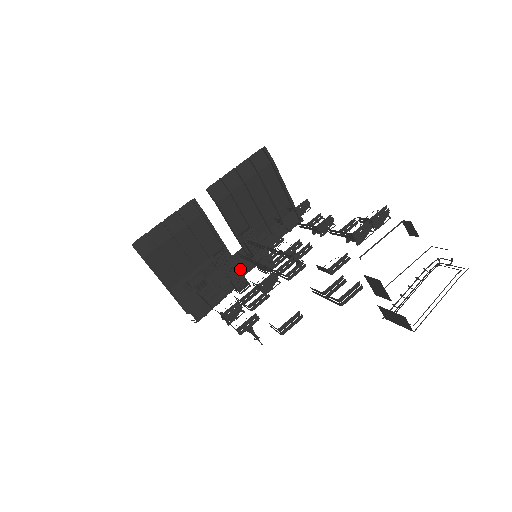
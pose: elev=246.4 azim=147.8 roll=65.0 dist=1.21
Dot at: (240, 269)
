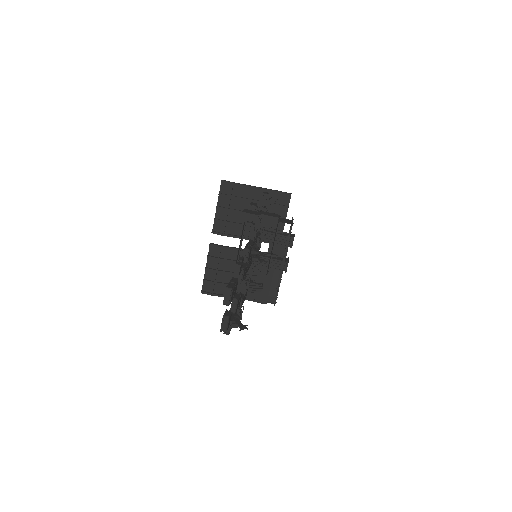
Dot at: (276, 256)
